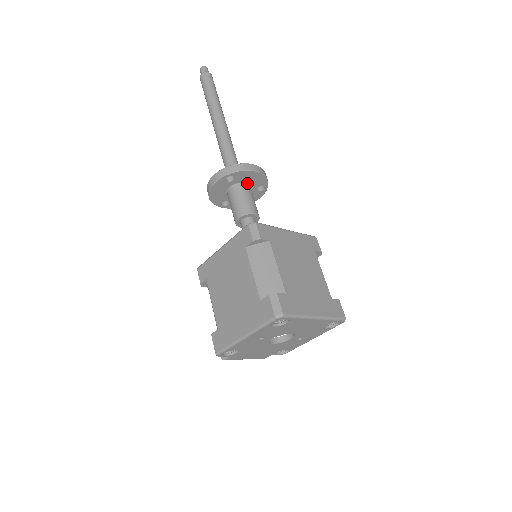
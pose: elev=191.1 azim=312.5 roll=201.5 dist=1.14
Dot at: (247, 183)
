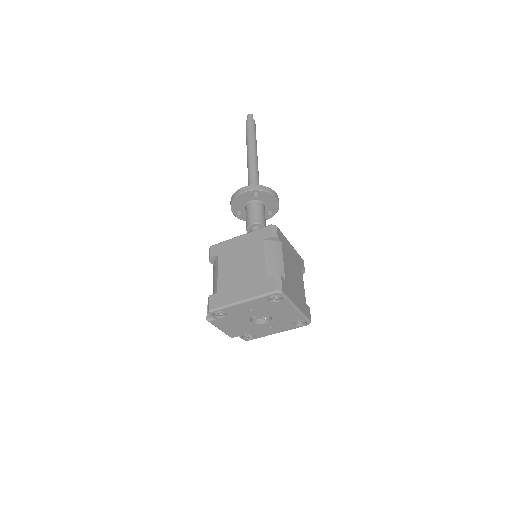
Dot at: (264, 204)
